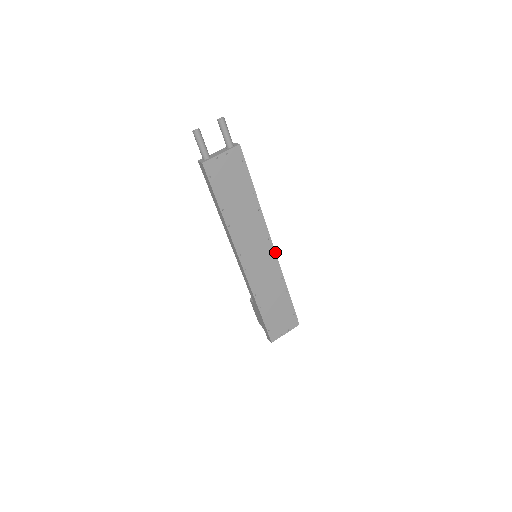
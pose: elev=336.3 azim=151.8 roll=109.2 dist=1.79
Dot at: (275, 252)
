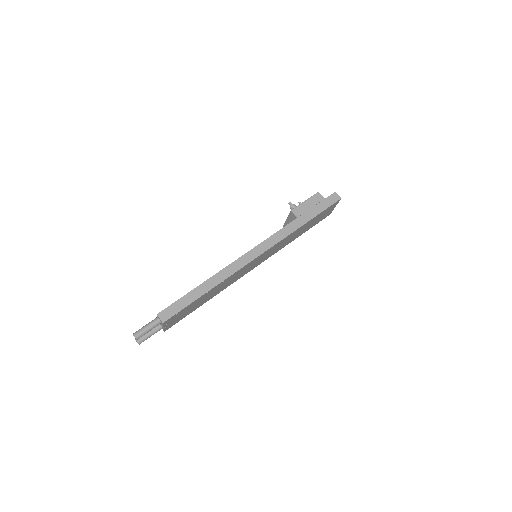
Dot at: (266, 251)
